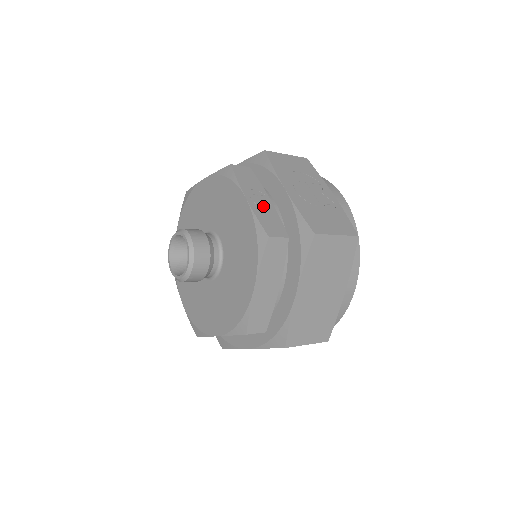
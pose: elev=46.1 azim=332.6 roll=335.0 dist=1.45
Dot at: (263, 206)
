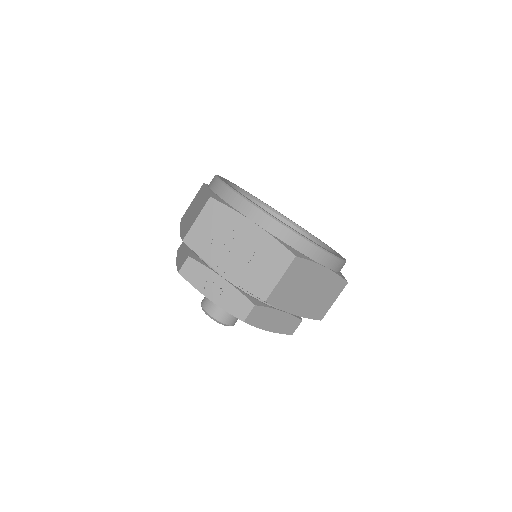
Dot at: (222, 292)
